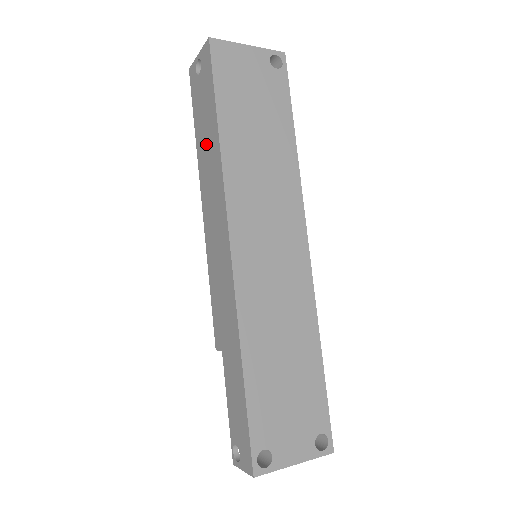
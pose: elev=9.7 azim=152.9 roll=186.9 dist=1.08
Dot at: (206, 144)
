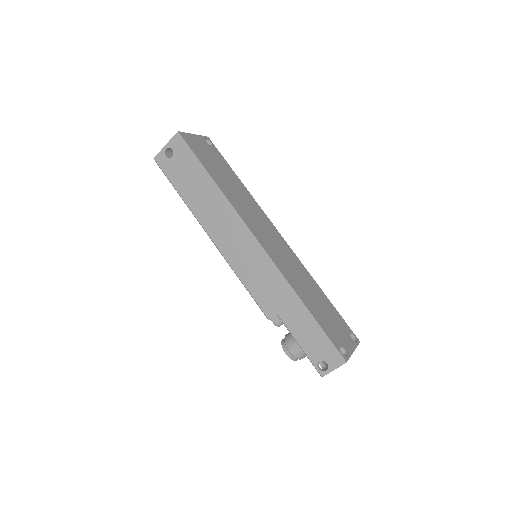
Dot at: (200, 196)
